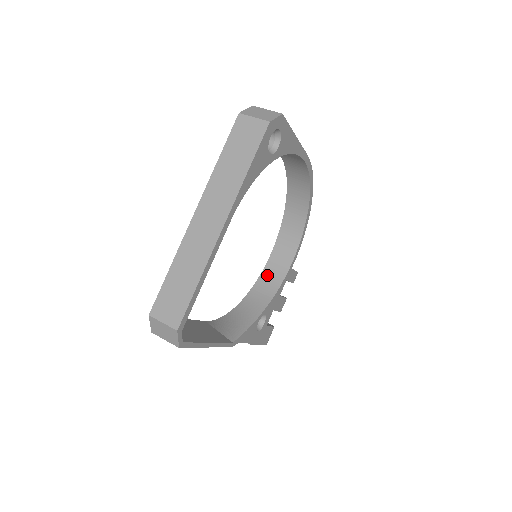
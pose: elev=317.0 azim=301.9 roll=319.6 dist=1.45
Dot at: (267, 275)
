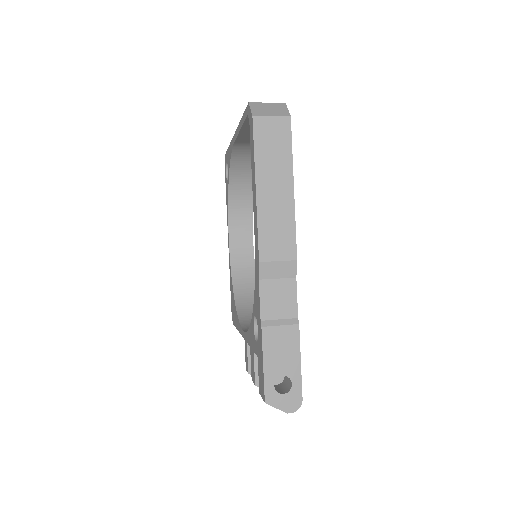
Dot at: occluded
